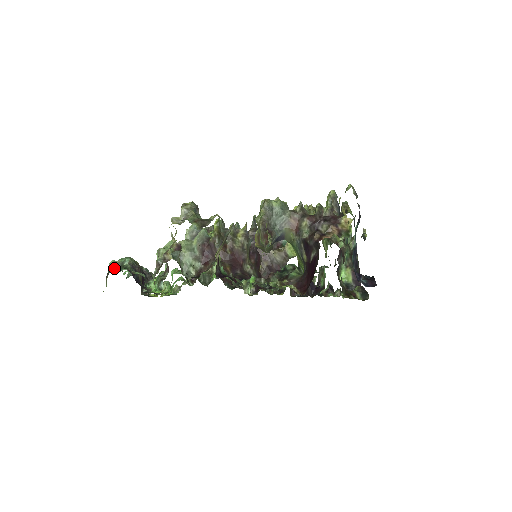
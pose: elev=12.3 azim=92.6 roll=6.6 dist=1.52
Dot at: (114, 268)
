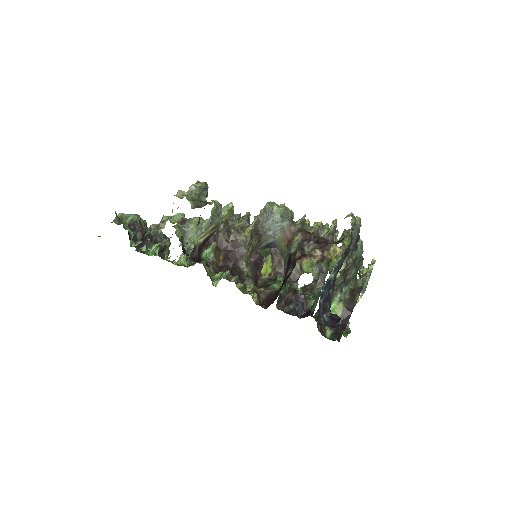
Dot at: occluded
